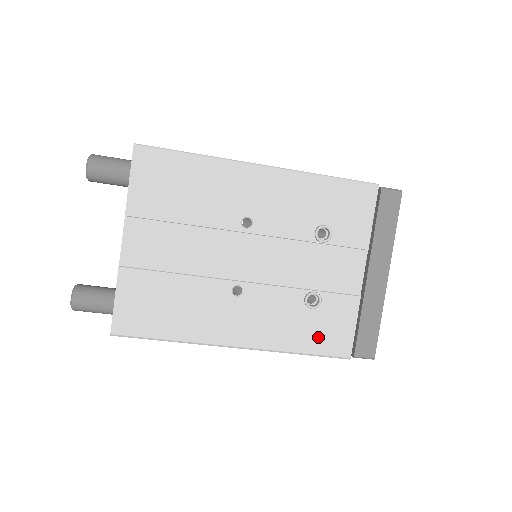
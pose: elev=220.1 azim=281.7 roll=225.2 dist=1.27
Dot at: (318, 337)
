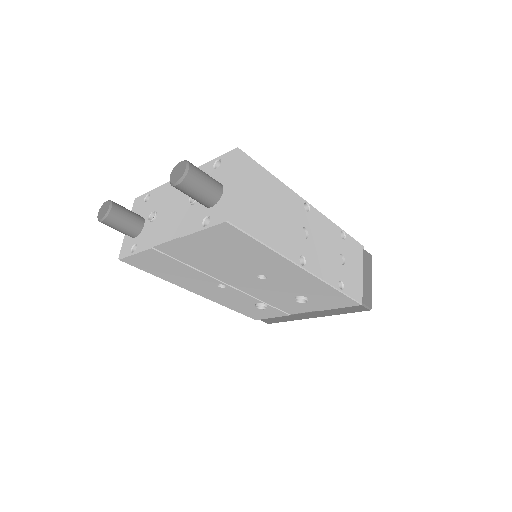
Dot at: (248, 311)
